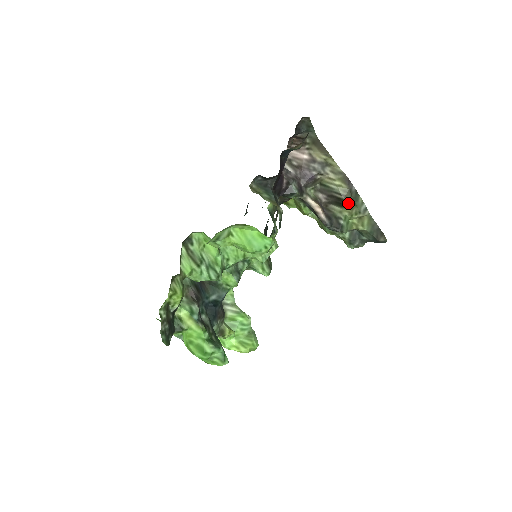
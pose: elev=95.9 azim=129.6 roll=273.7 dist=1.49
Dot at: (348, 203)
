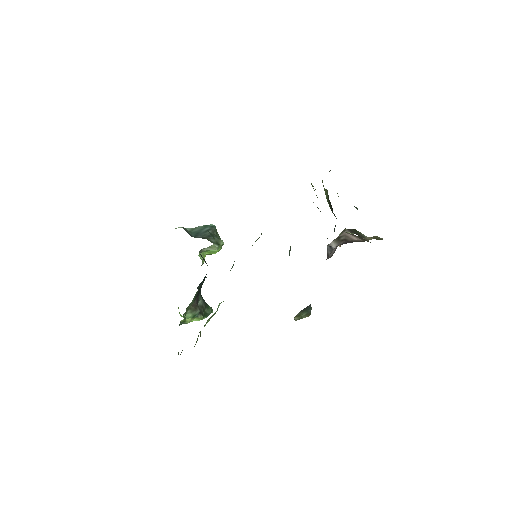
Dot at: occluded
